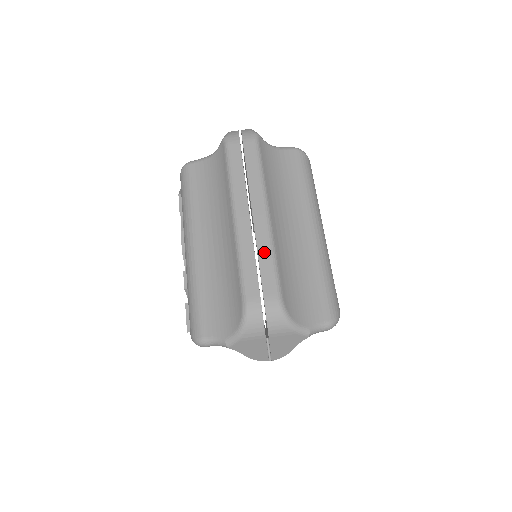
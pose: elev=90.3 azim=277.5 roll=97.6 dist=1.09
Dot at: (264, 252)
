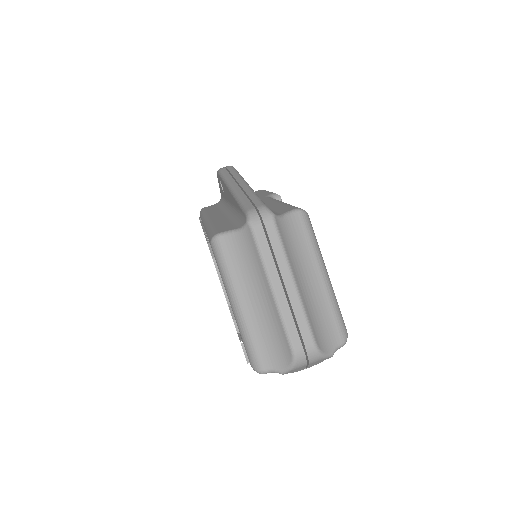
Dot at: (299, 313)
